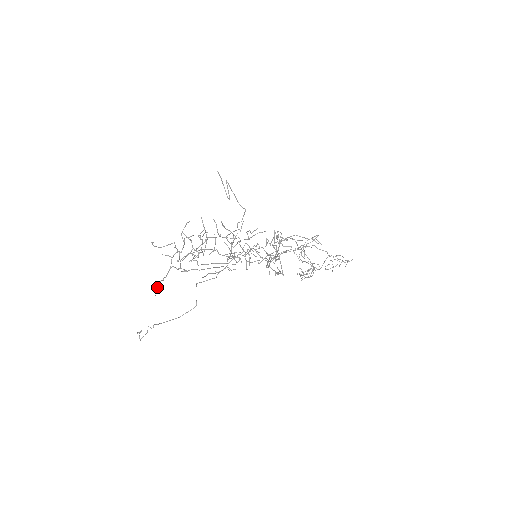
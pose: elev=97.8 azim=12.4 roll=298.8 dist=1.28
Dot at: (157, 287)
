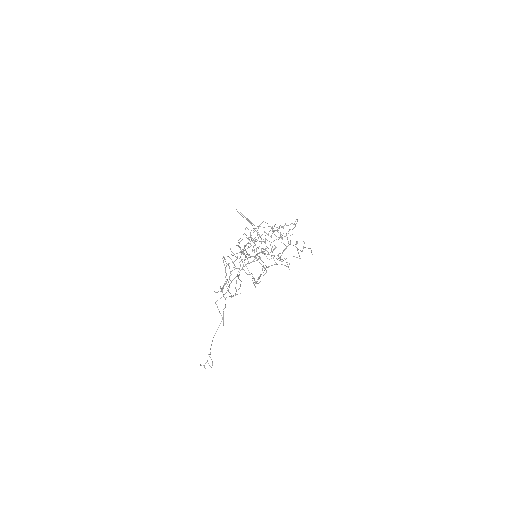
Dot at: (223, 319)
